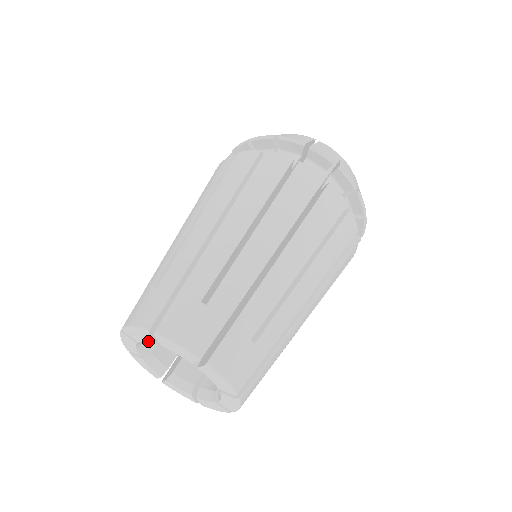
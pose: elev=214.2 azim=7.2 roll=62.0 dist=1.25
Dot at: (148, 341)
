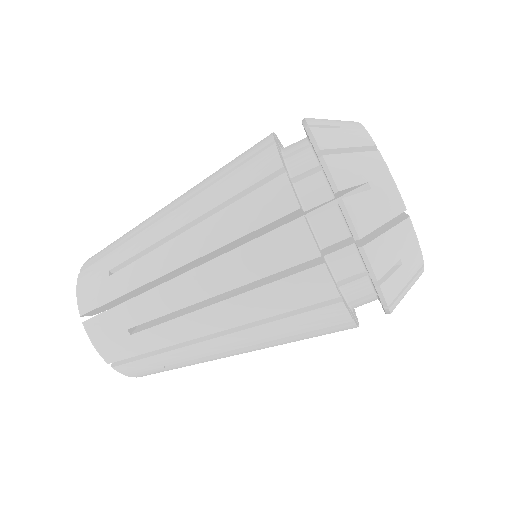
Dot at: occluded
